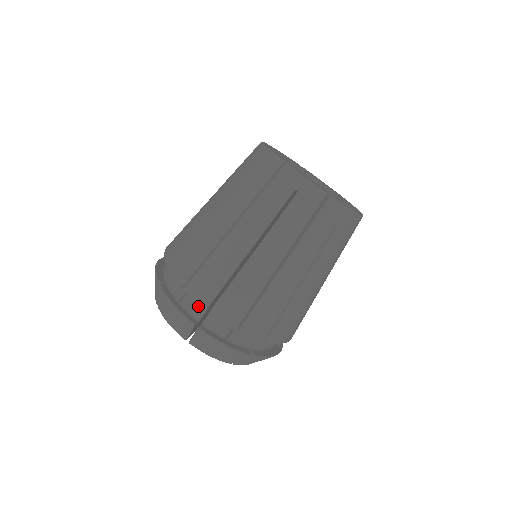
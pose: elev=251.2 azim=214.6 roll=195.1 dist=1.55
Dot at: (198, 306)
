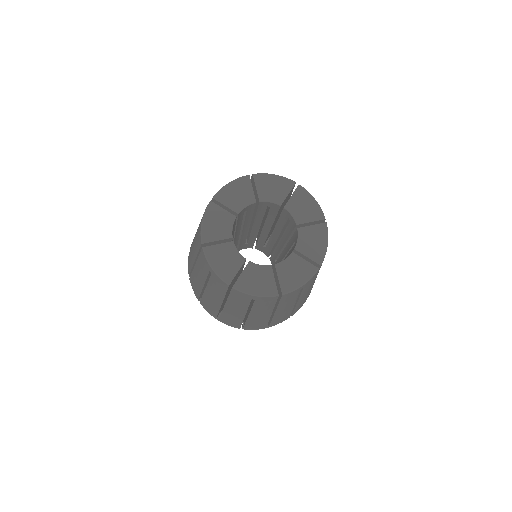
Dot at: occluded
